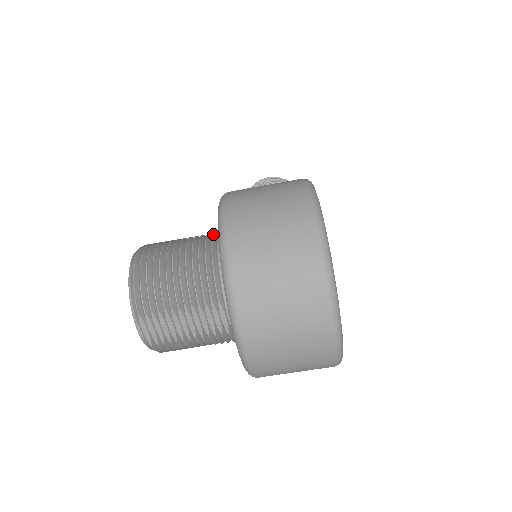
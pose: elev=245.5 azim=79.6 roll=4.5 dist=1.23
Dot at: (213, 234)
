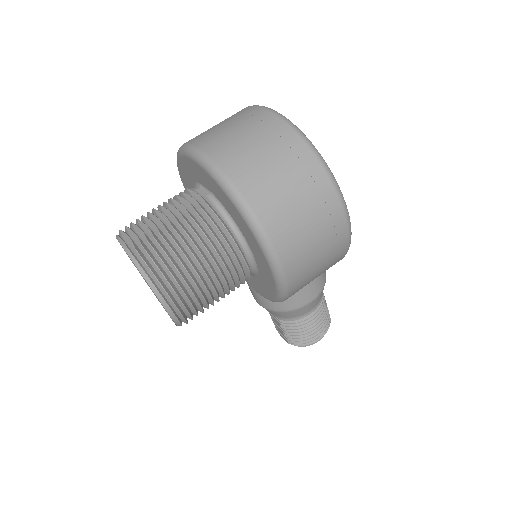
Dot at: occluded
